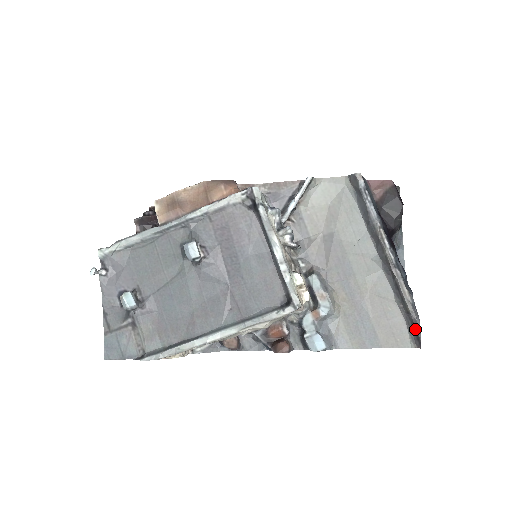
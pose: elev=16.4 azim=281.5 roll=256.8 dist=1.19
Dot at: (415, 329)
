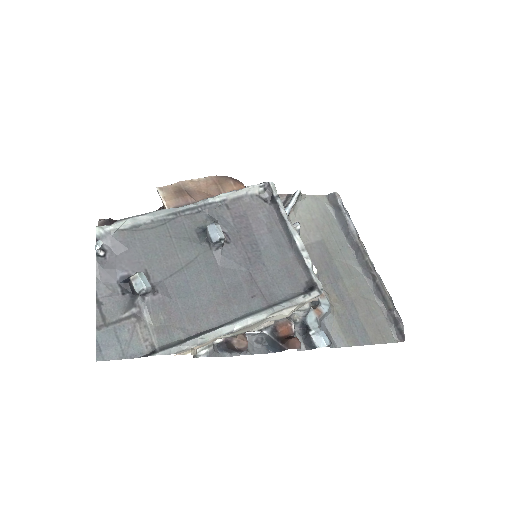
Dot at: (398, 324)
